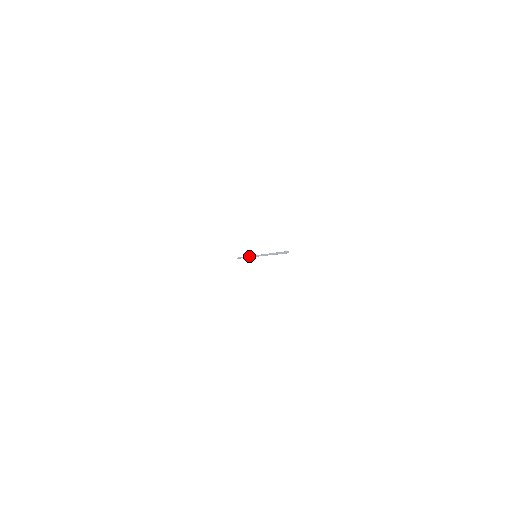
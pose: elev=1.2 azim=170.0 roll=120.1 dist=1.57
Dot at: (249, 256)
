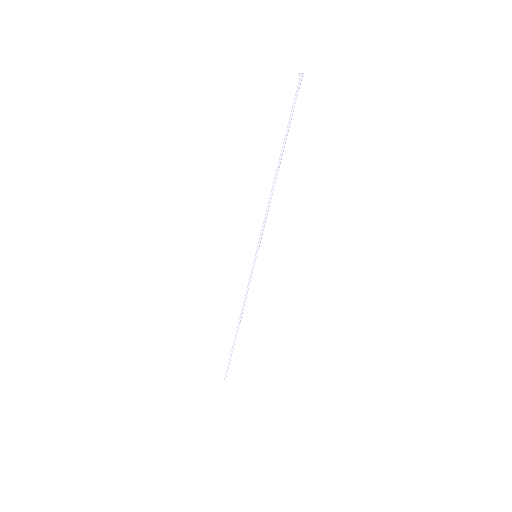
Dot at: occluded
